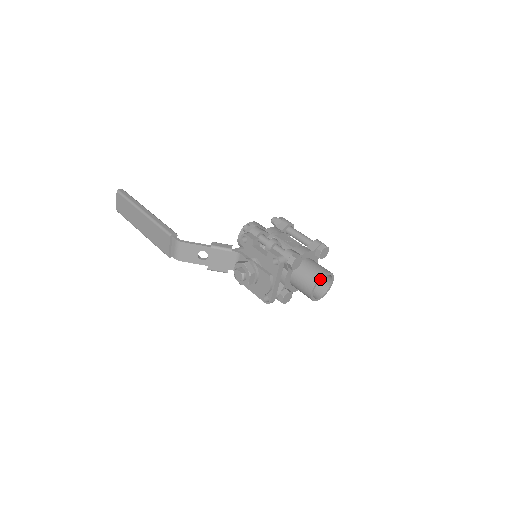
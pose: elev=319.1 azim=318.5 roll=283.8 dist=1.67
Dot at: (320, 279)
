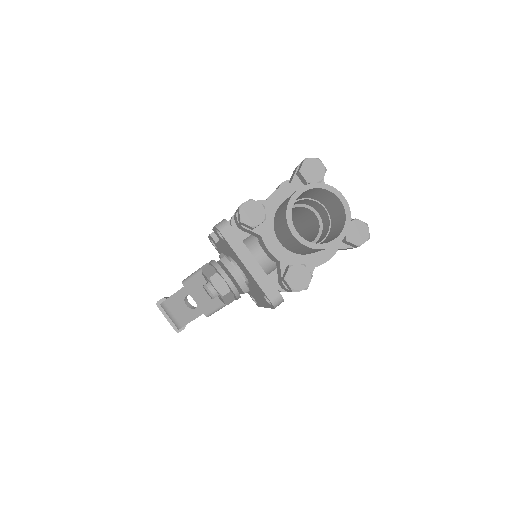
Dot at: (291, 205)
